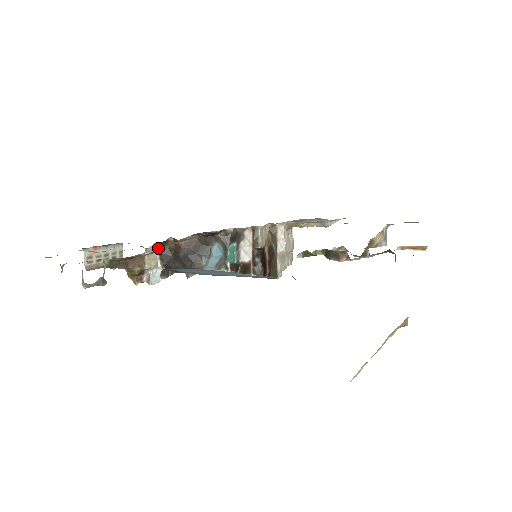
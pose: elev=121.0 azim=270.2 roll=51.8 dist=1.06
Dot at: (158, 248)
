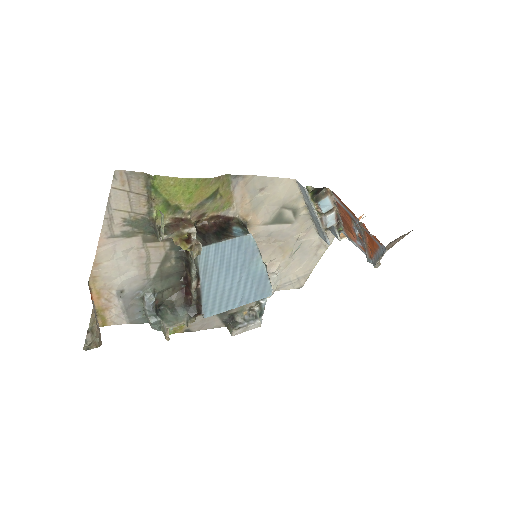
Dot at: occluded
